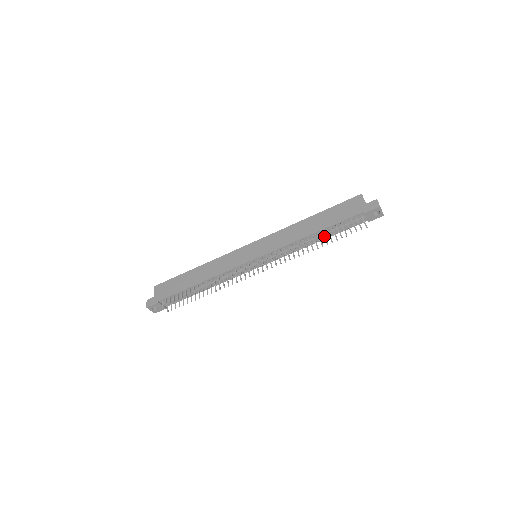
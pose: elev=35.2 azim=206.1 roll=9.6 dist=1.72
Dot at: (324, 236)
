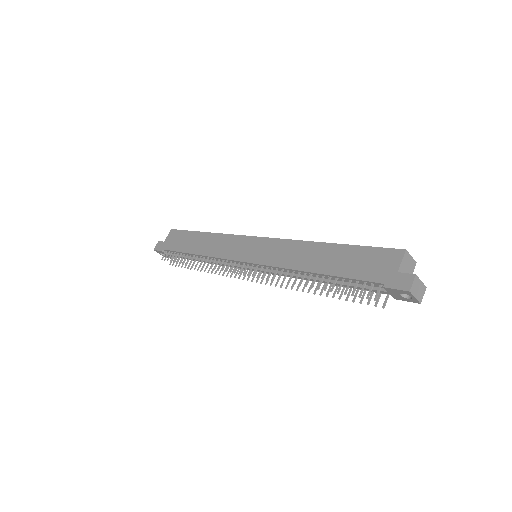
Dot at: occluded
